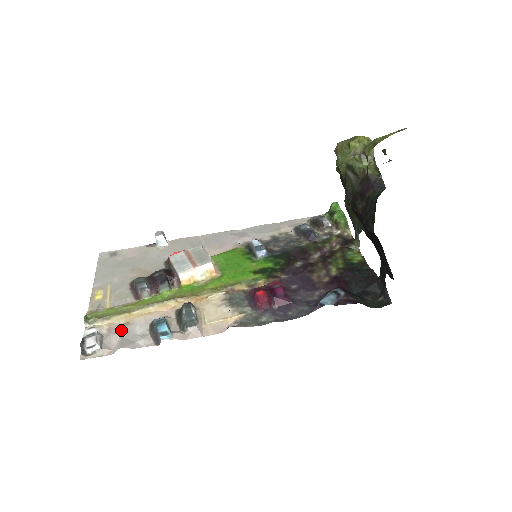
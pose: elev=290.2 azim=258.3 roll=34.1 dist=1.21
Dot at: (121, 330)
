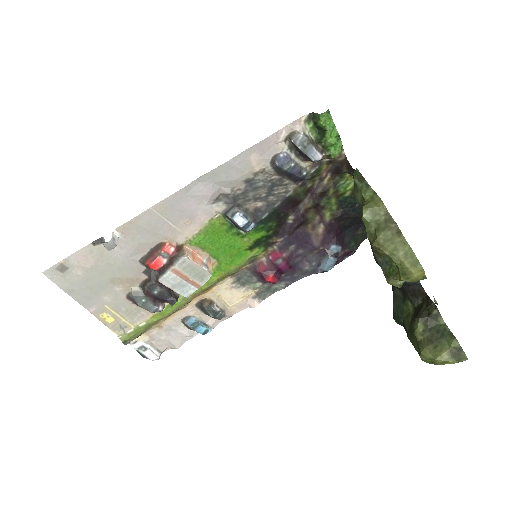
Dot at: (162, 335)
